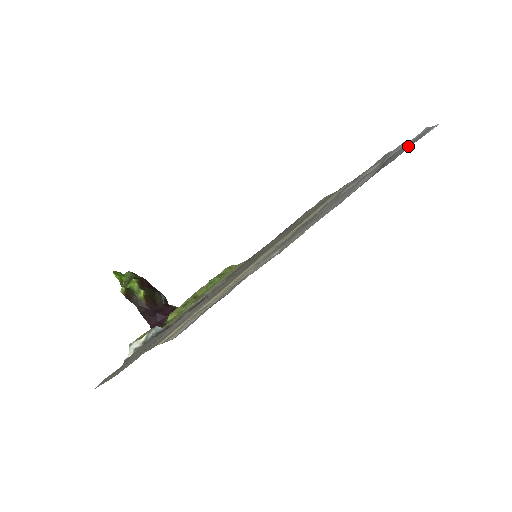
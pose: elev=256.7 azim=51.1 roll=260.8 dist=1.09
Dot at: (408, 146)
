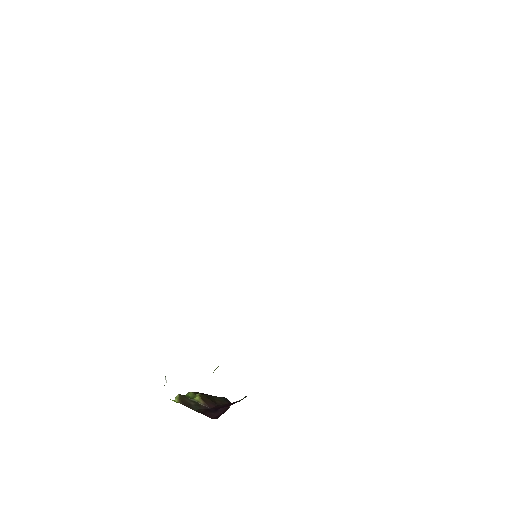
Dot at: occluded
